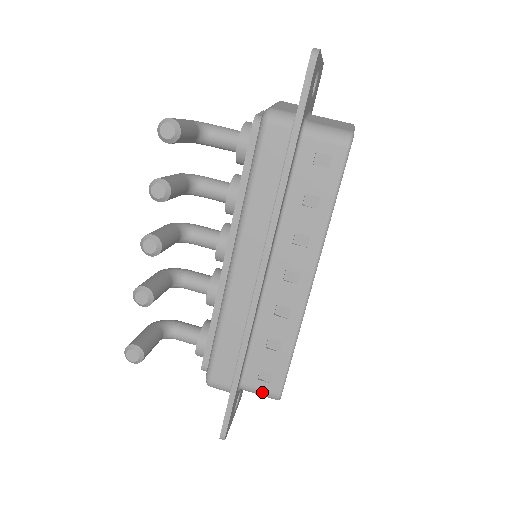
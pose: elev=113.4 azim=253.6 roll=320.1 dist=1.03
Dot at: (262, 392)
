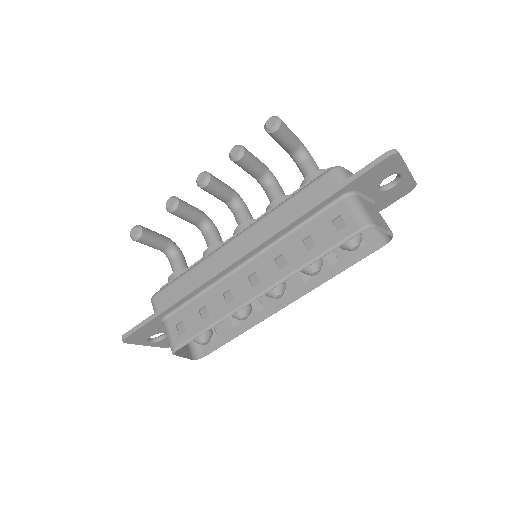
Dot at: (170, 336)
